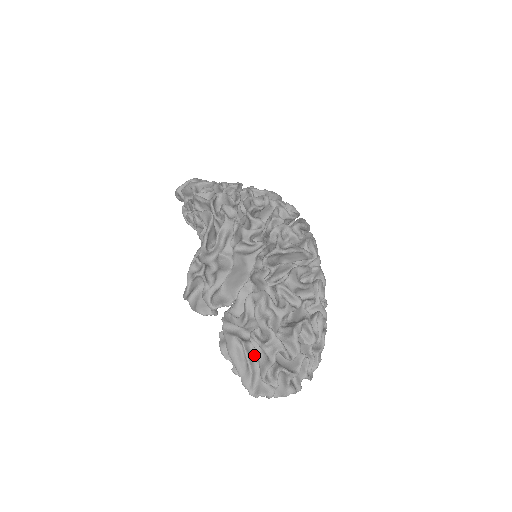
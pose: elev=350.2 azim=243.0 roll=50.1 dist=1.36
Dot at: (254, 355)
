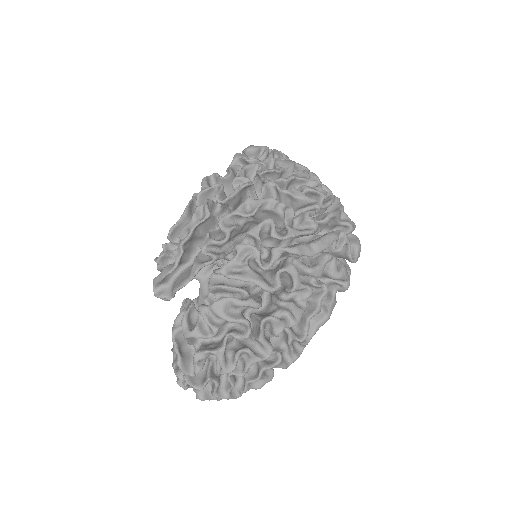
Dot at: occluded
